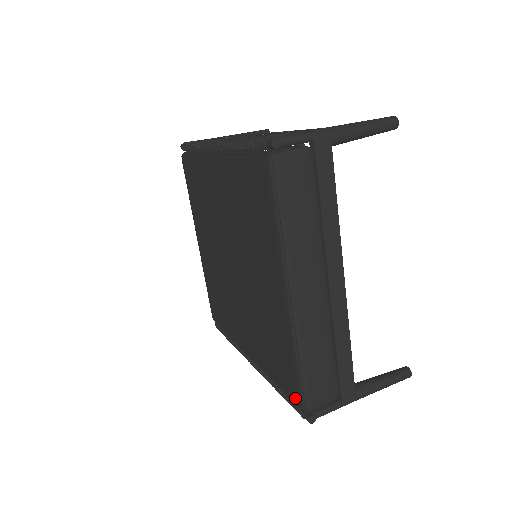
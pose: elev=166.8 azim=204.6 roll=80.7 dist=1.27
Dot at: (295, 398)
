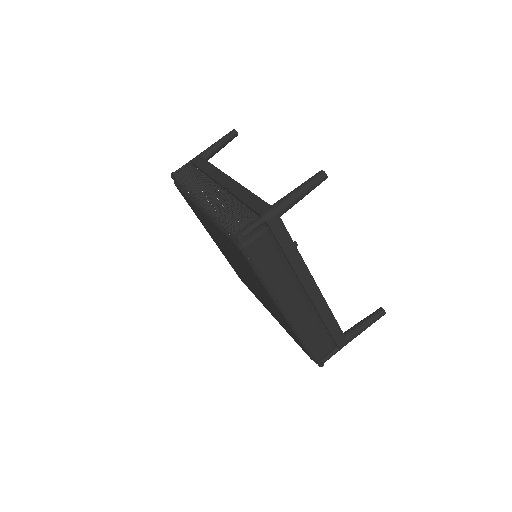
Dot at: occluded
